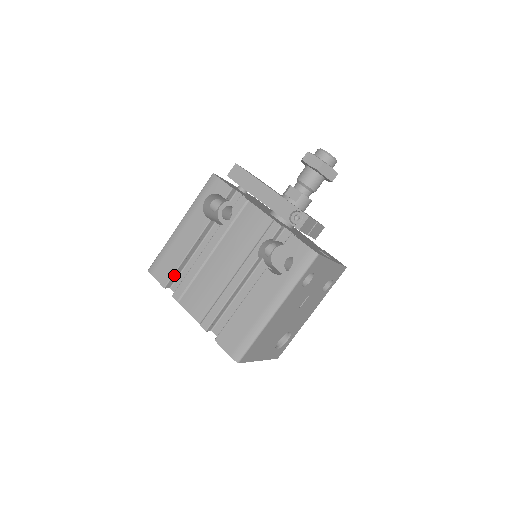
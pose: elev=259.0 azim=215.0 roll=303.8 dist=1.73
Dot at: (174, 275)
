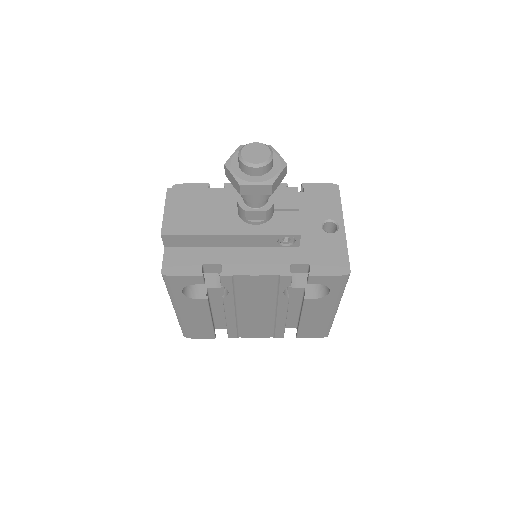
Dot at: (214, 330)
